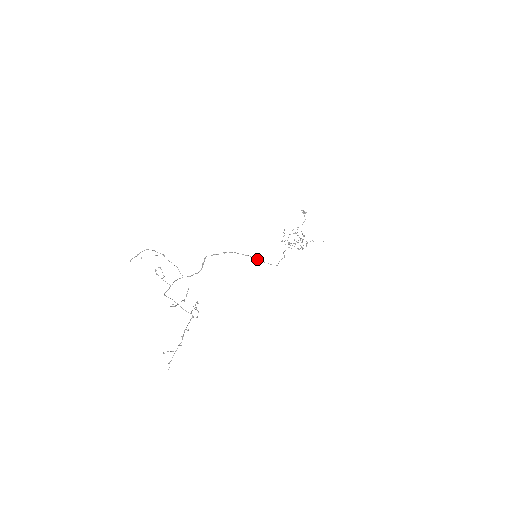
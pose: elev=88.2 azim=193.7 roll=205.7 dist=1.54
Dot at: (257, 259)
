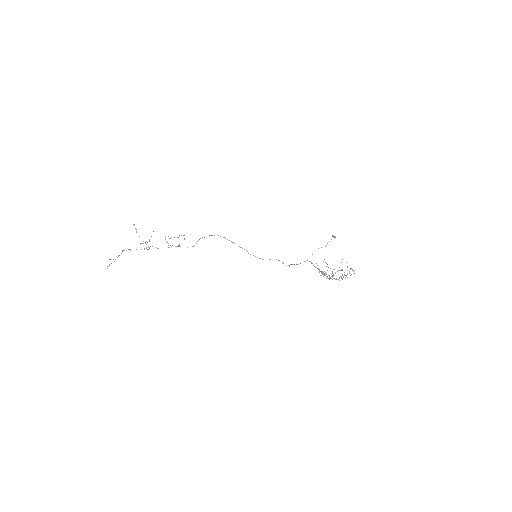
Dot at: (242, 248)
